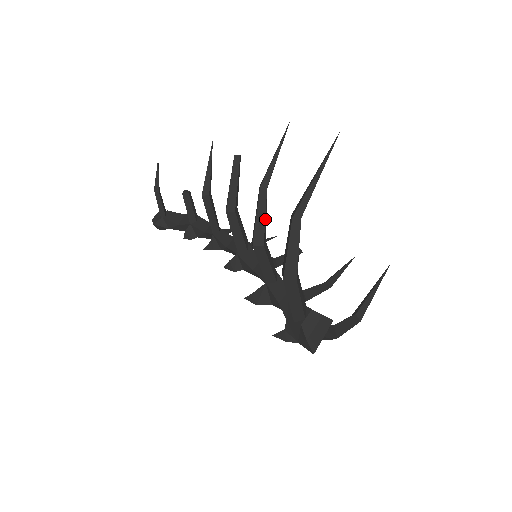
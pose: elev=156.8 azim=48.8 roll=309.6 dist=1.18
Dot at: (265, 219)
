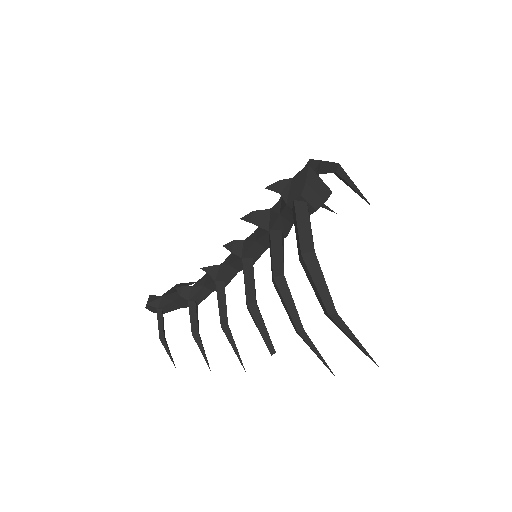
Dot at: occluded
